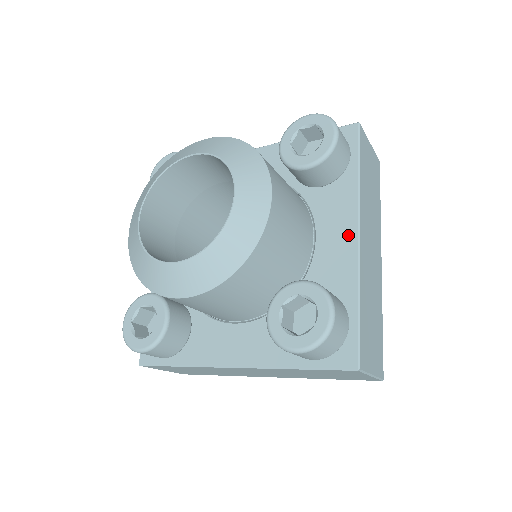
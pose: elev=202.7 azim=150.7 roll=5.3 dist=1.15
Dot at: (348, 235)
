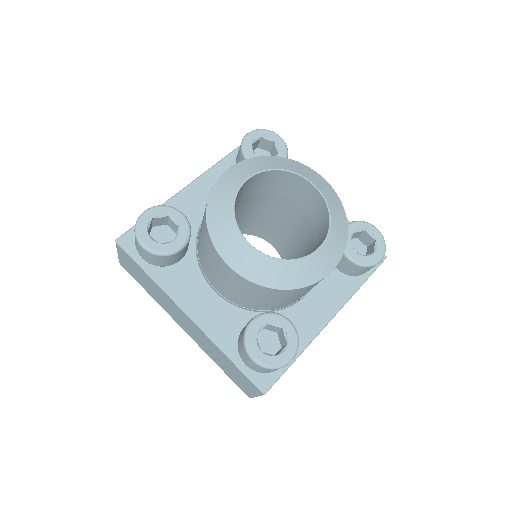
Dot at: (325, 314)
